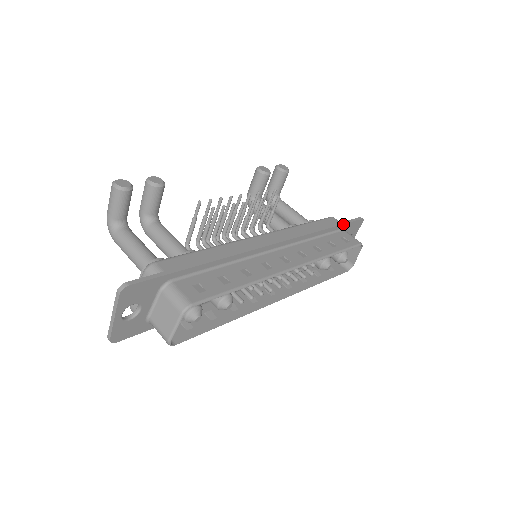
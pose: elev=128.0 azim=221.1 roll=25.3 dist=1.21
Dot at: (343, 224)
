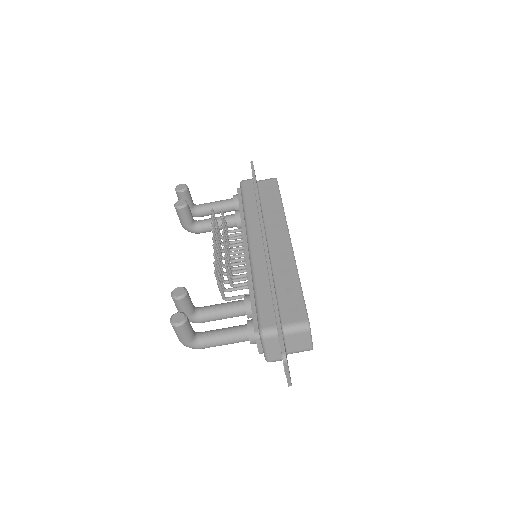
Dot at: (255, 179)
